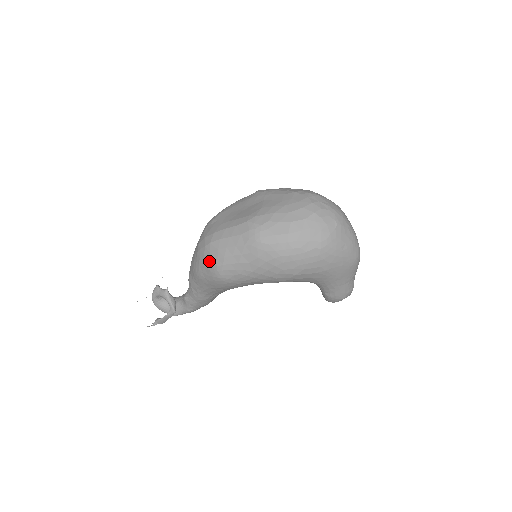
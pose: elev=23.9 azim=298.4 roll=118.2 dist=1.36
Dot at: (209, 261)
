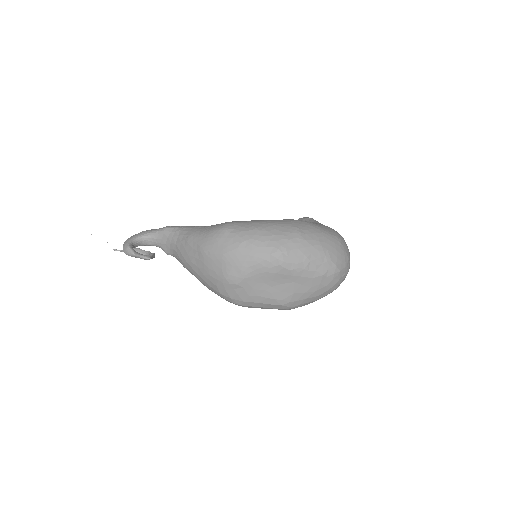
Dot at: occluded
